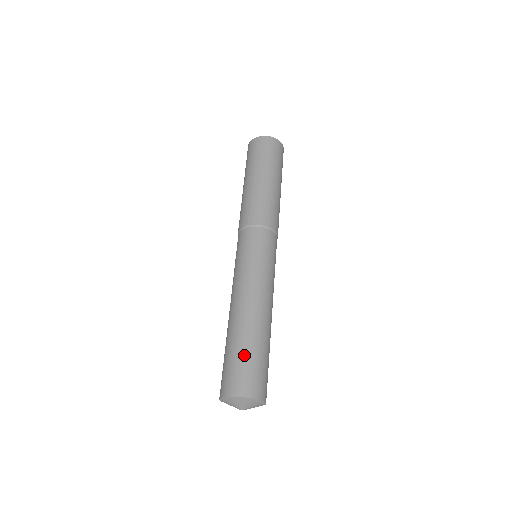
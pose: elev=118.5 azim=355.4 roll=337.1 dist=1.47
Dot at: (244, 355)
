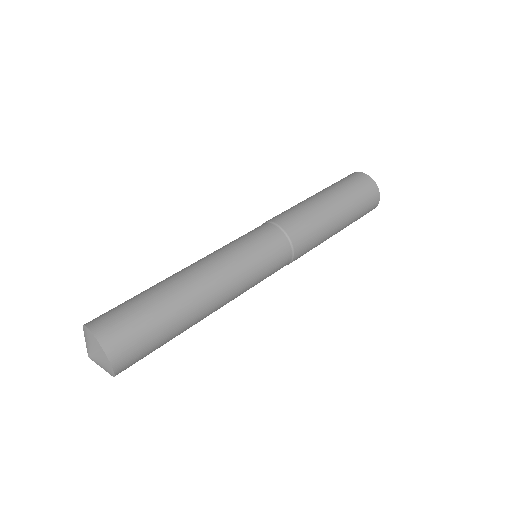
Dot at: (129, 299)
